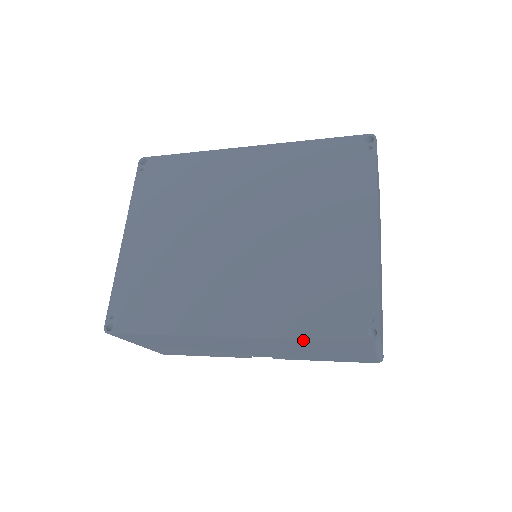
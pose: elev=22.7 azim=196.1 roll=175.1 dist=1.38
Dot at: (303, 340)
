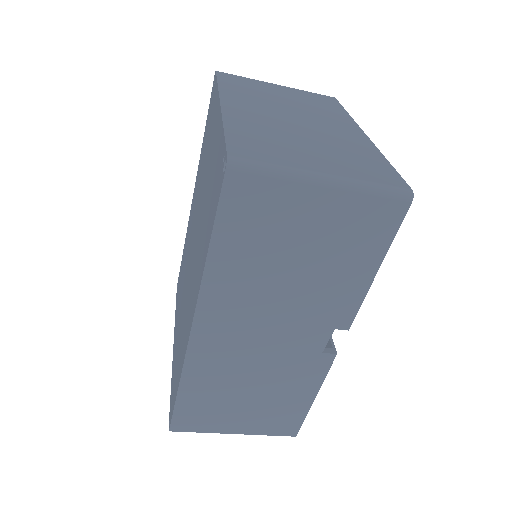
Dot at: (217, 255)
